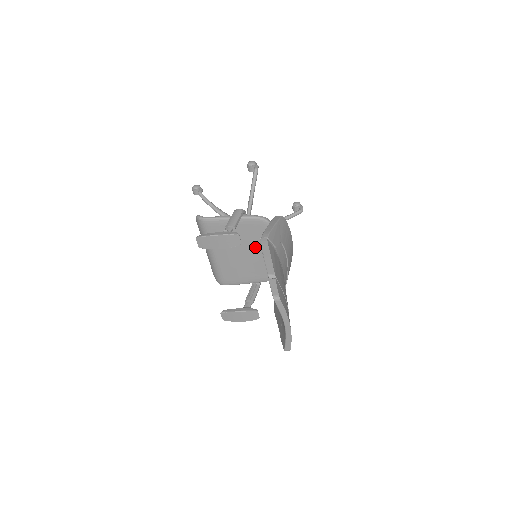
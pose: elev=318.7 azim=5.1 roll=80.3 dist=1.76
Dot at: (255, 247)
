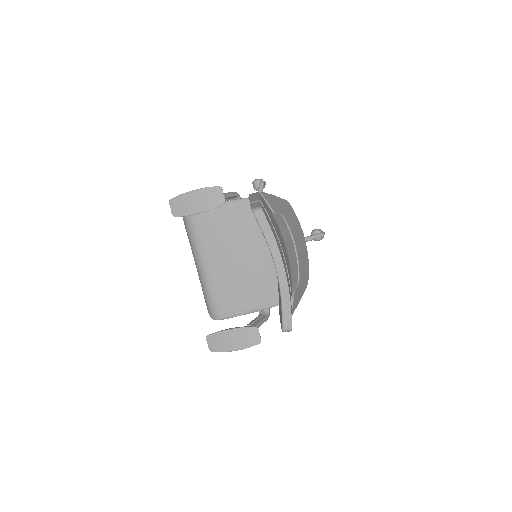
Dot at: (255, 245)
